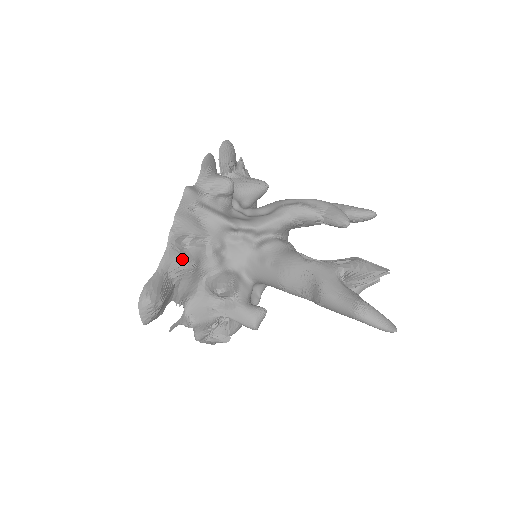
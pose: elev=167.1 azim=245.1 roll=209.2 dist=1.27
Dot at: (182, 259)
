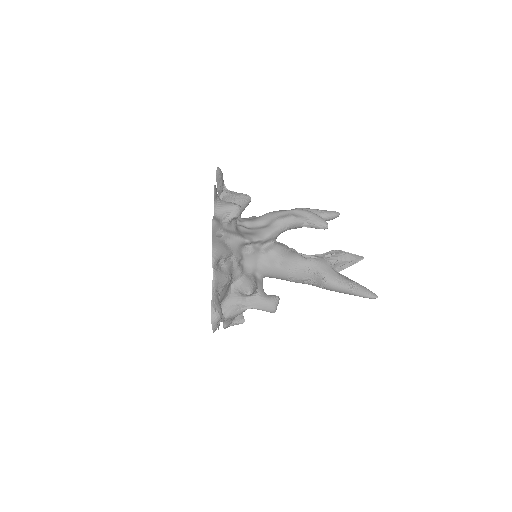
Dot at: (224, 277)
